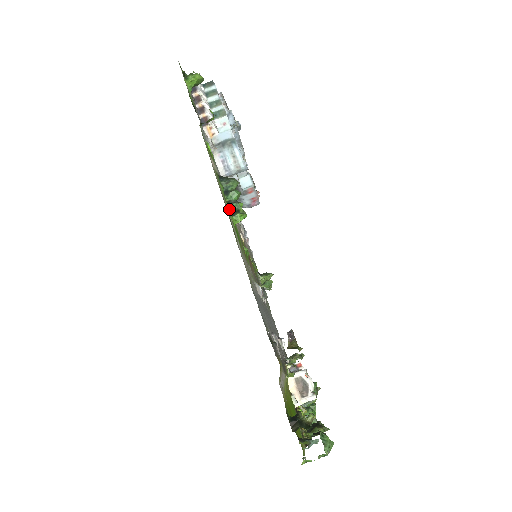
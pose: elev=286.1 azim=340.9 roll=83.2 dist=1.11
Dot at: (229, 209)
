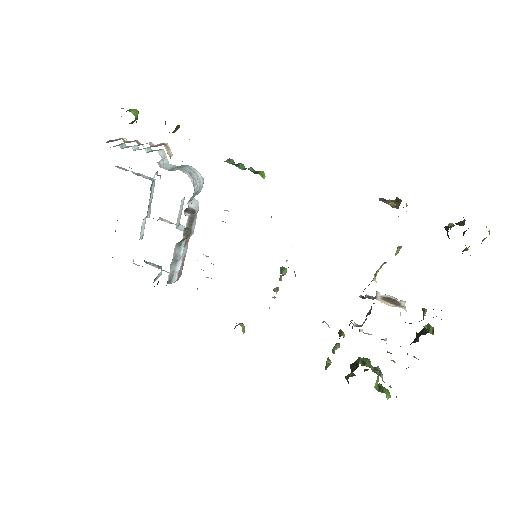
Dot at: (251, 171)
